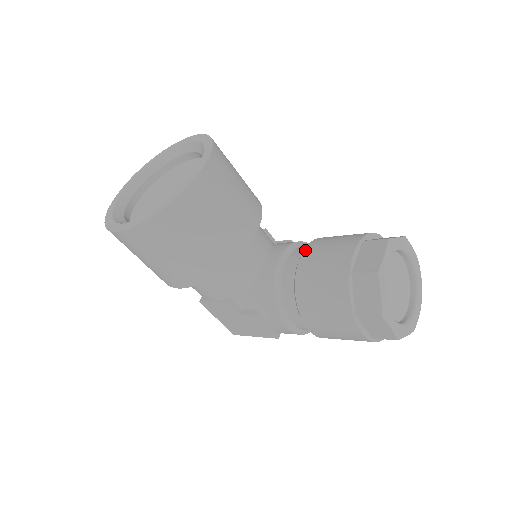
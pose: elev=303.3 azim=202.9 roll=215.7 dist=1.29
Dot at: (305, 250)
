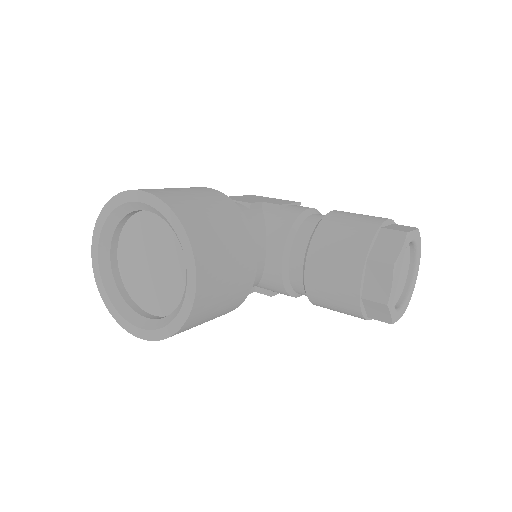
Dot at: (308, 260)
